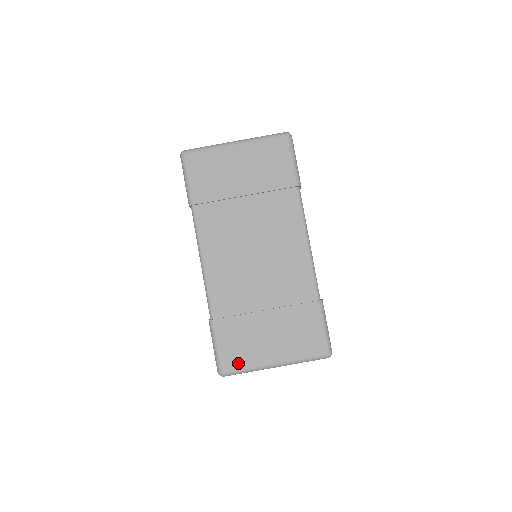
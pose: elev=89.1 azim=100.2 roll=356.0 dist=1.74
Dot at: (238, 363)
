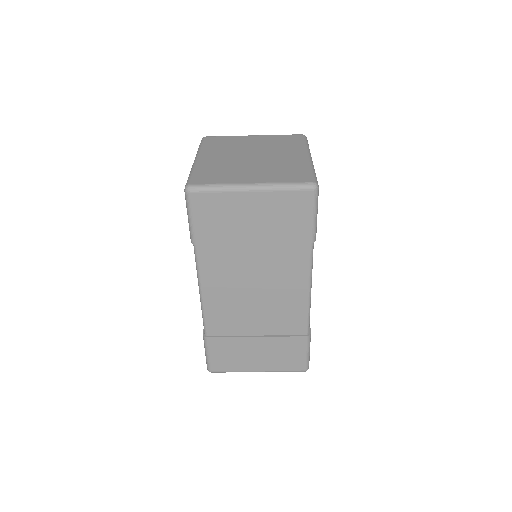
Dot at: (226, 367)
